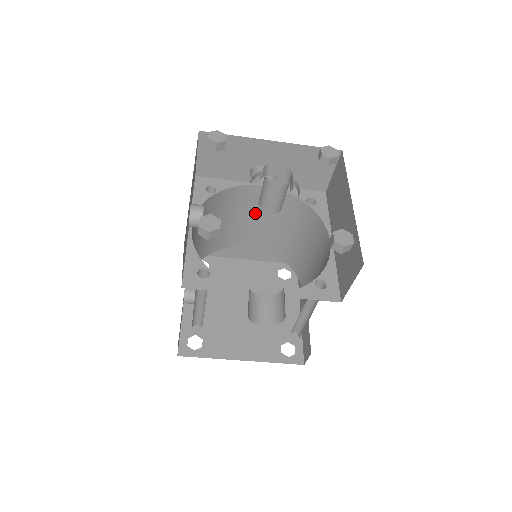
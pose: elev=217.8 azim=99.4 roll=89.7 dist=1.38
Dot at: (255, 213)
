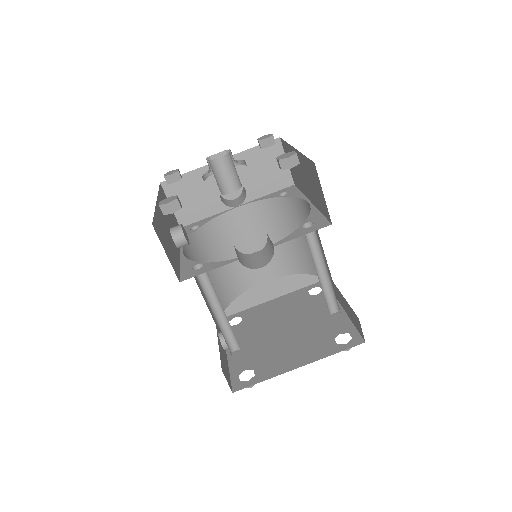
Dot at: (250, 239)
